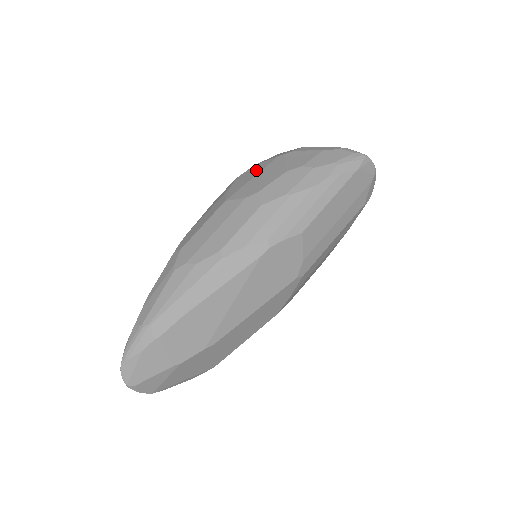
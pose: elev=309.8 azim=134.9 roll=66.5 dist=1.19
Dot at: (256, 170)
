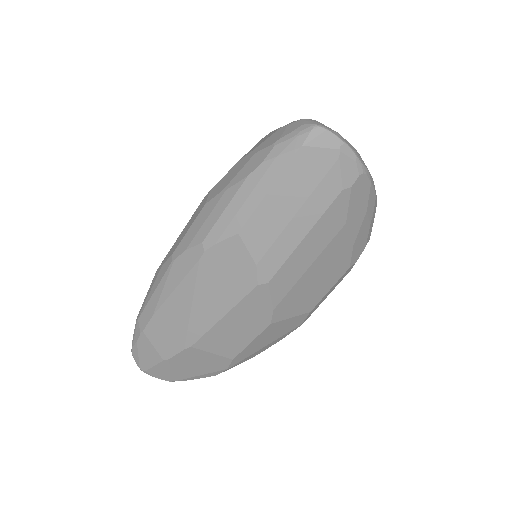
Dot at: occluded
